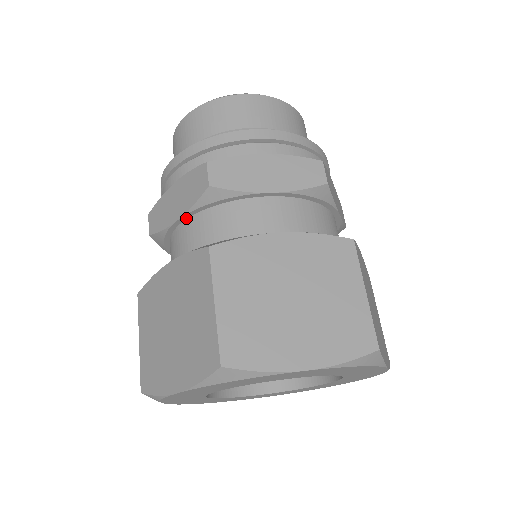
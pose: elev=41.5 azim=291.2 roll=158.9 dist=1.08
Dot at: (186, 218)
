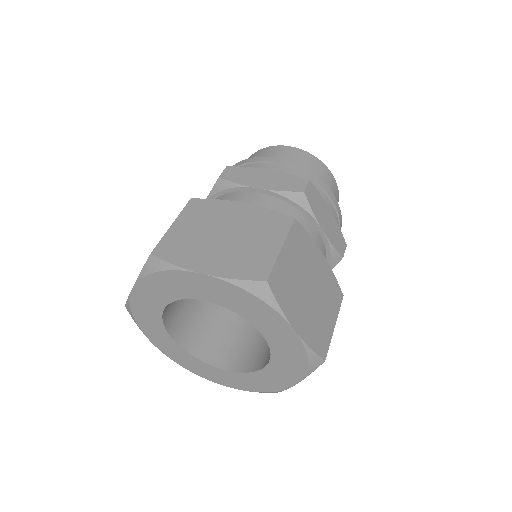
Dot at: (264, 193)
